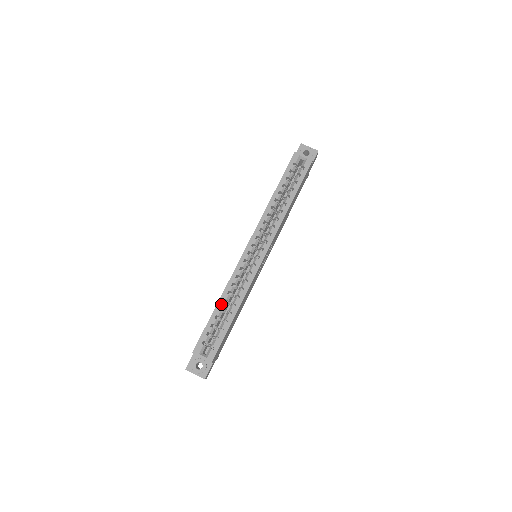
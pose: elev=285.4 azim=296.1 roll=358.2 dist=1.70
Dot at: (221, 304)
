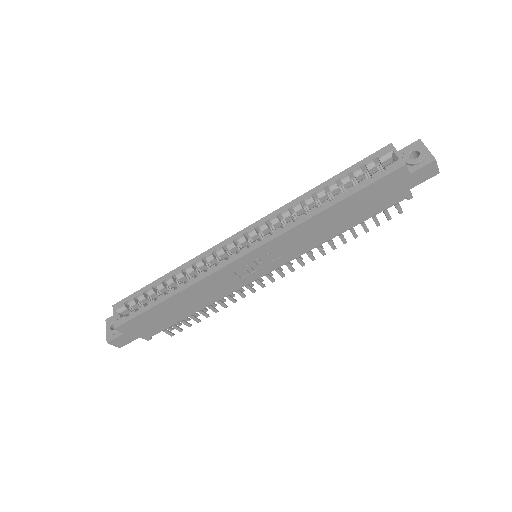
Dot at: (168, 277)
